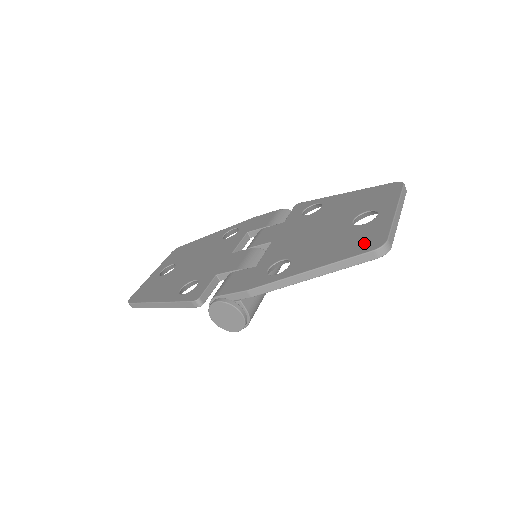
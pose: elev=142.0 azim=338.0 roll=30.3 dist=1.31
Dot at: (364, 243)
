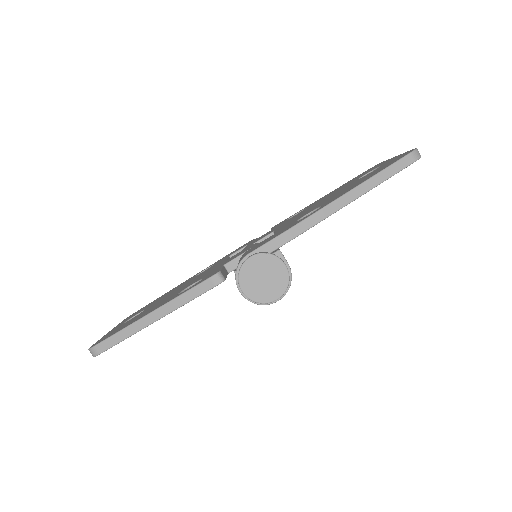
Dot at: (393, 161)
